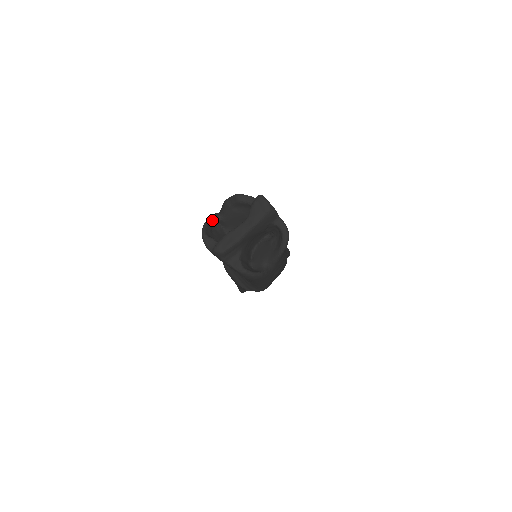
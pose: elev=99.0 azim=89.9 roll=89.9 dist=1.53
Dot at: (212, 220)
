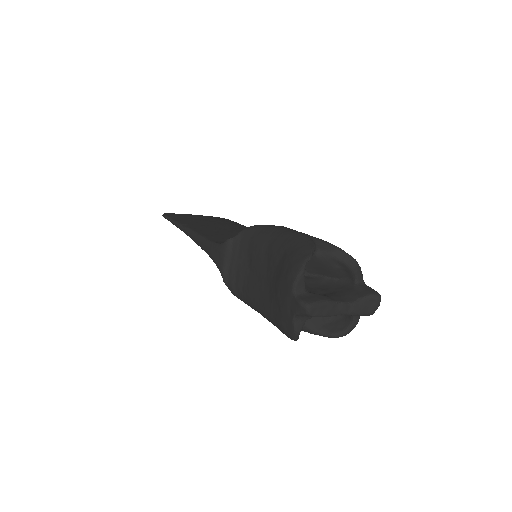
Dot at: (312, 254)
